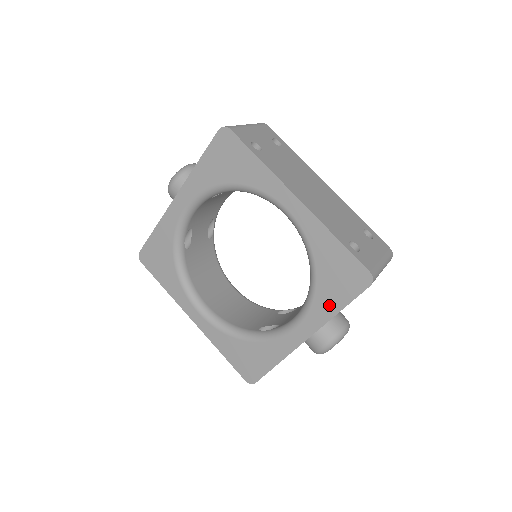
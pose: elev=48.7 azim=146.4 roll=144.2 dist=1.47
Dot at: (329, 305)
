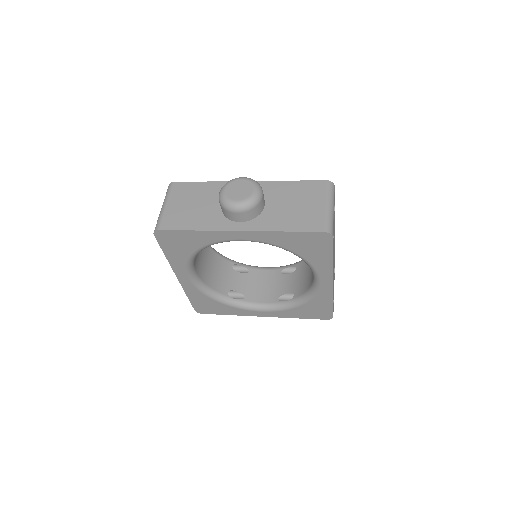
Dot at: (295, 315)
